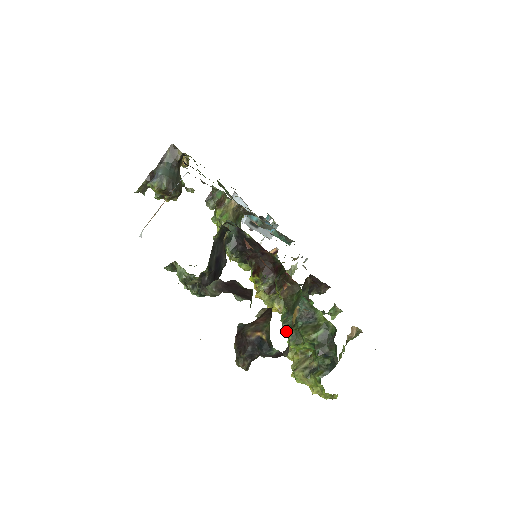
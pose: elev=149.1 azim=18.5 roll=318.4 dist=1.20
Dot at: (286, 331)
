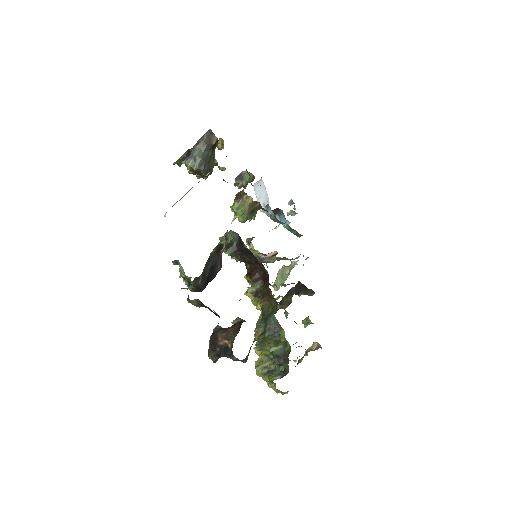
Dot at: occluded
